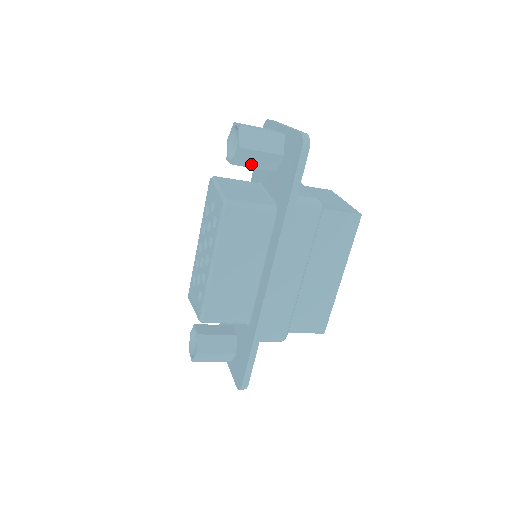
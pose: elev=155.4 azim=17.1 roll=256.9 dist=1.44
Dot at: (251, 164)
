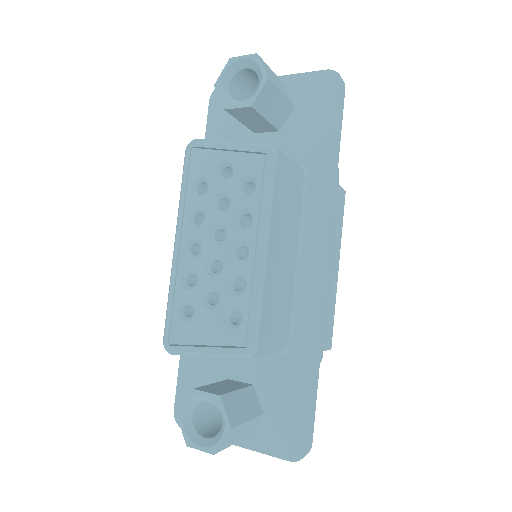
Dot at: (266, 112)
